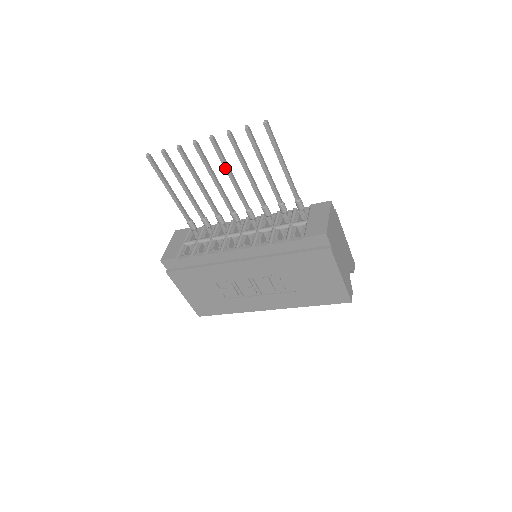
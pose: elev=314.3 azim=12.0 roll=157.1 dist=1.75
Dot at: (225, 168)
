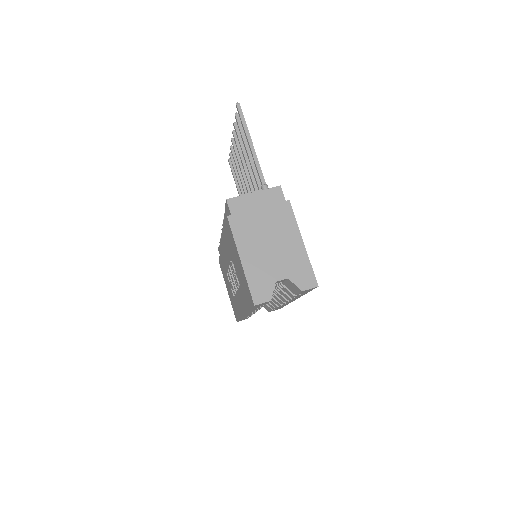
Dot at: (241, 160)
